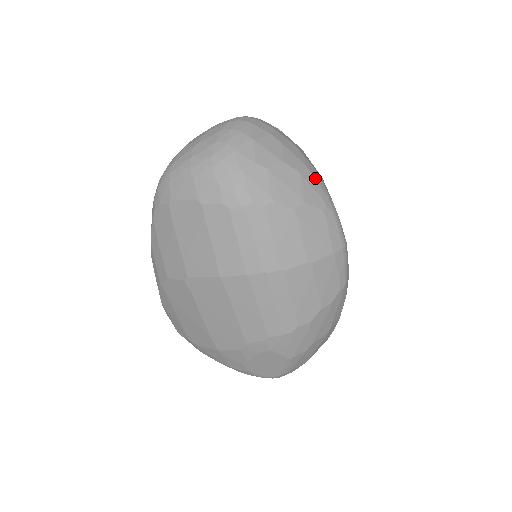
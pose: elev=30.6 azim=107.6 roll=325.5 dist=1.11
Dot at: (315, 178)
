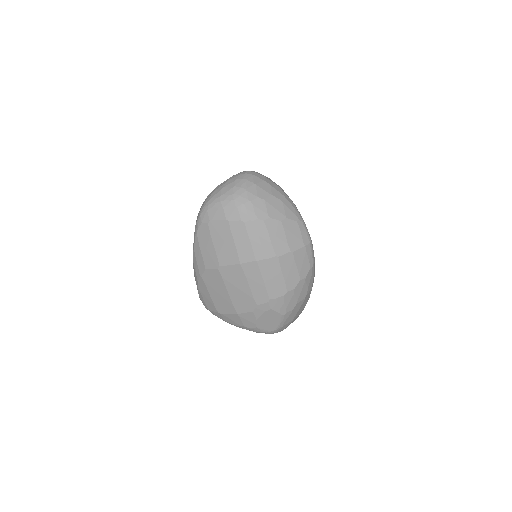
Dot at: (291, 204)
